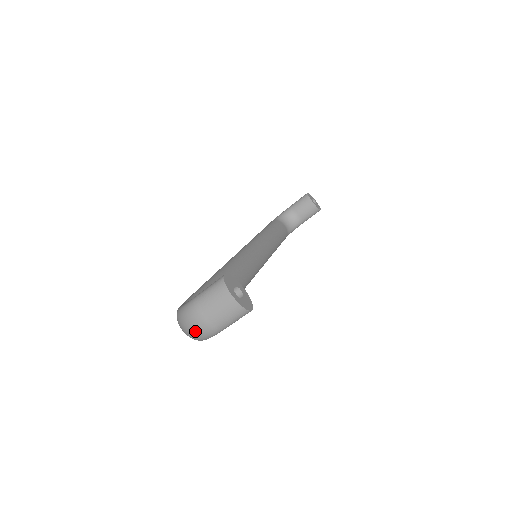
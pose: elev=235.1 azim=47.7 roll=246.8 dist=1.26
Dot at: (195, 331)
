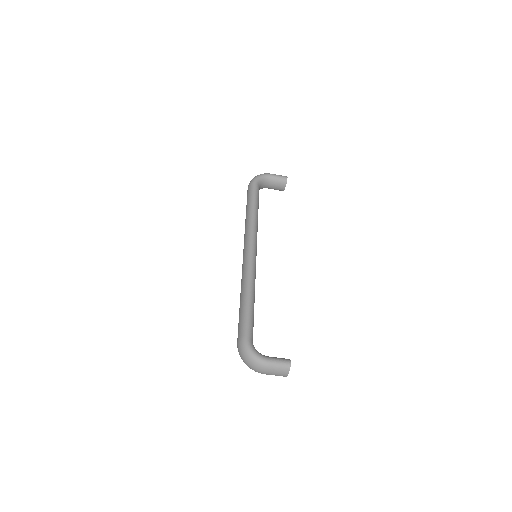
Dot at: (255, 370)
